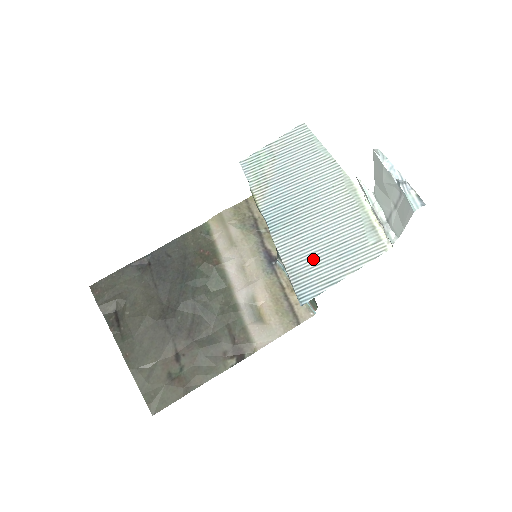
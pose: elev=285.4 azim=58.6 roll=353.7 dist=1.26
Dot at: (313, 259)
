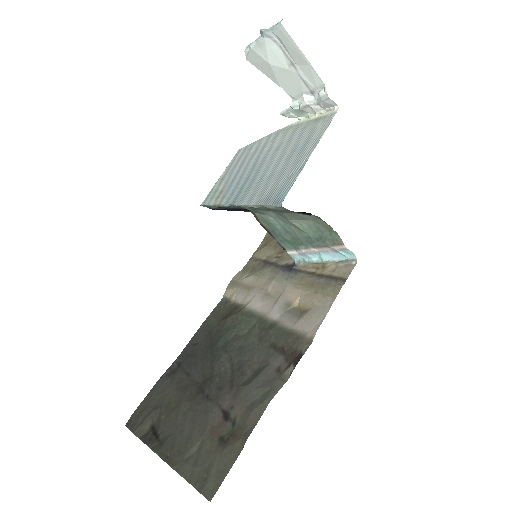
Dot at: (277, 178)
